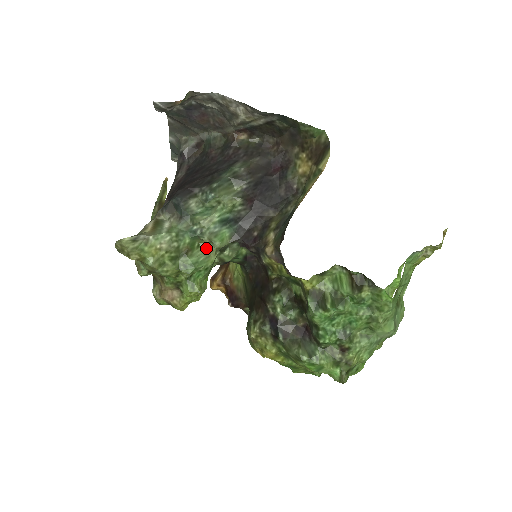
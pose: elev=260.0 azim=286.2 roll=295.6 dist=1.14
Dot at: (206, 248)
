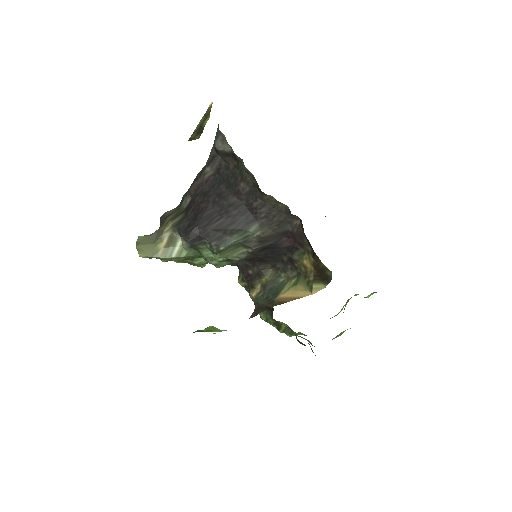
Dot at: occluded
